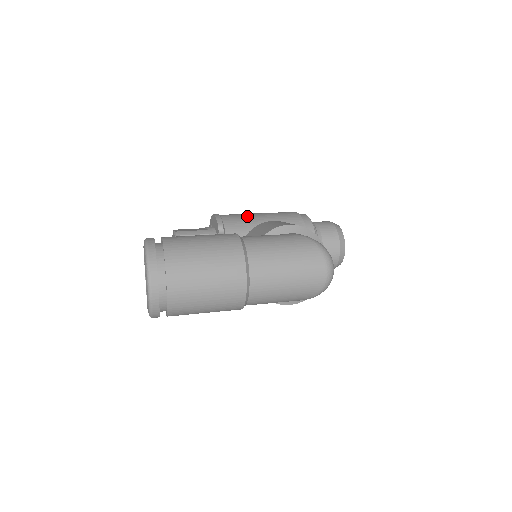
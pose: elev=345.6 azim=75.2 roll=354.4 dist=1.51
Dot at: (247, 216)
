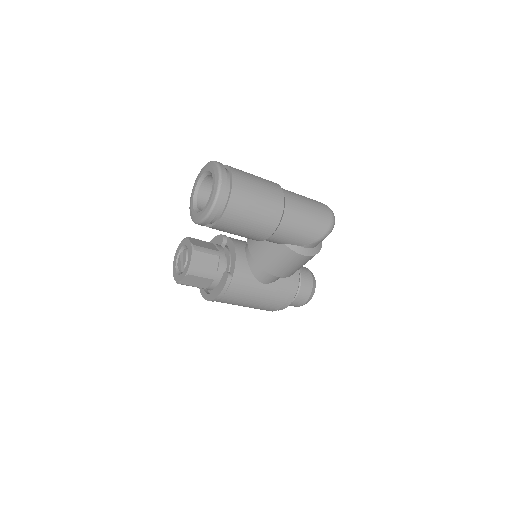
Dot at: occluded
